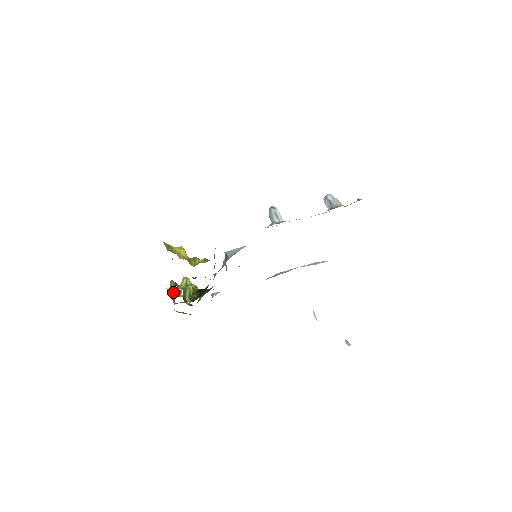
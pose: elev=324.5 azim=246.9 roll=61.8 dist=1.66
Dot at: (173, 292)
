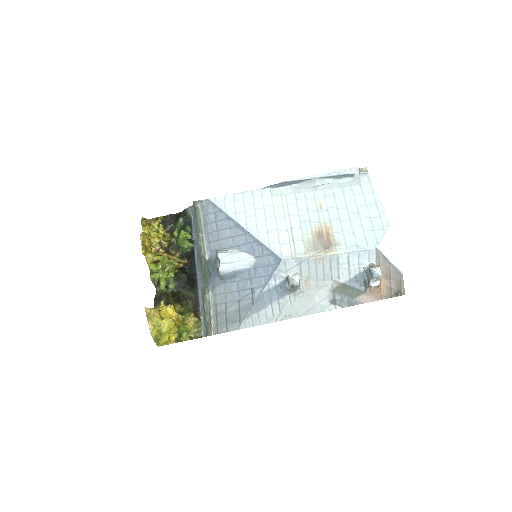
Dot at: (154, 285)
